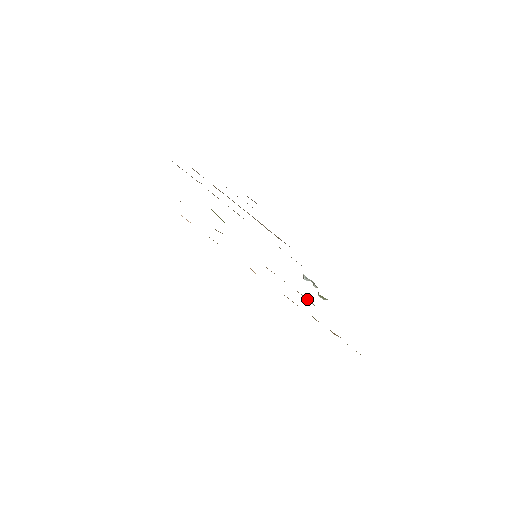
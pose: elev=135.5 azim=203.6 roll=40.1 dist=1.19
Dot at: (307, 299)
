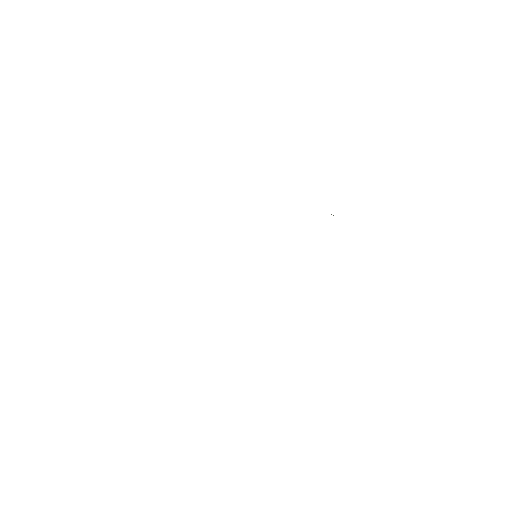
Dot at: occluded
